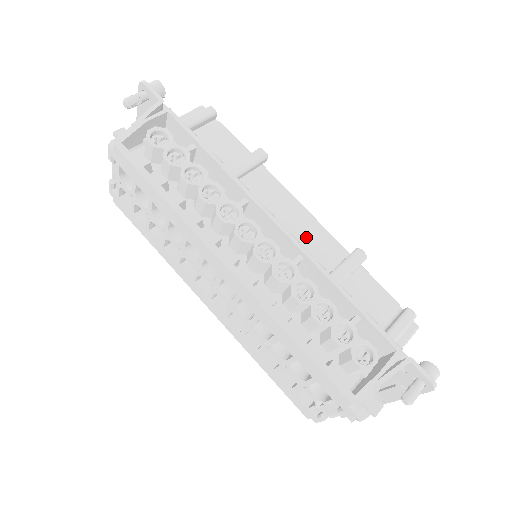
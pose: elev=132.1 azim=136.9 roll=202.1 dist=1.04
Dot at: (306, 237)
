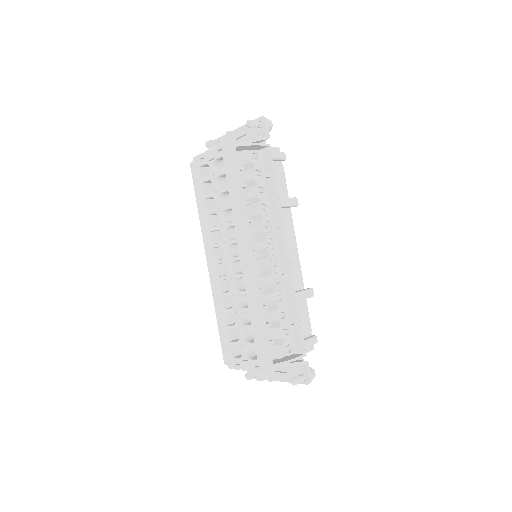
Dot at: occluded
